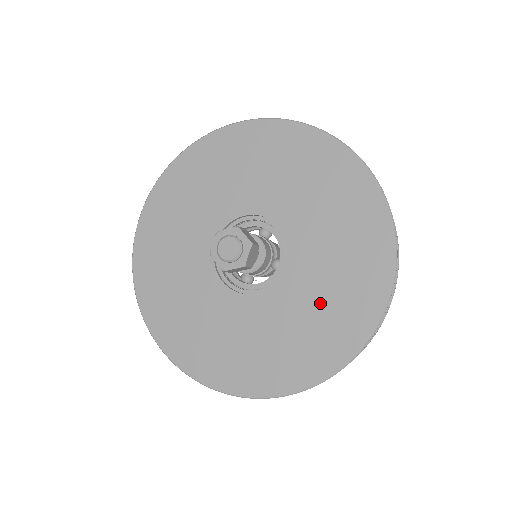
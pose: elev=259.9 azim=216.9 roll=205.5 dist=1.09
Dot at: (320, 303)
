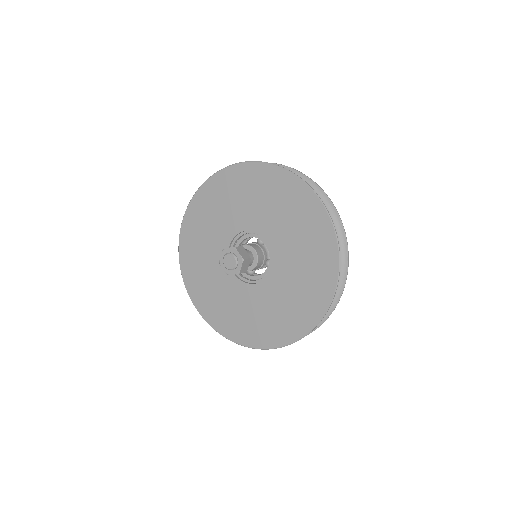
Dot at: (292, 294)
